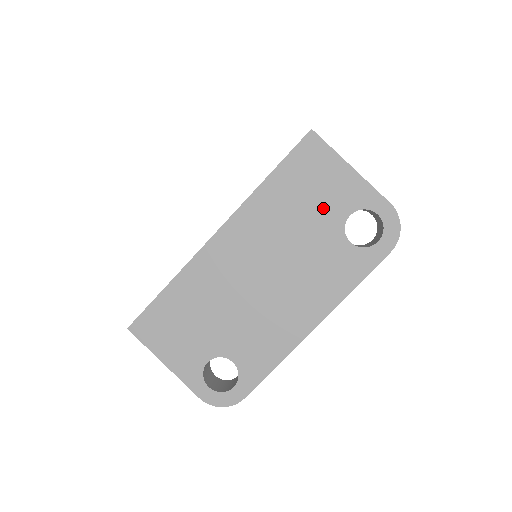
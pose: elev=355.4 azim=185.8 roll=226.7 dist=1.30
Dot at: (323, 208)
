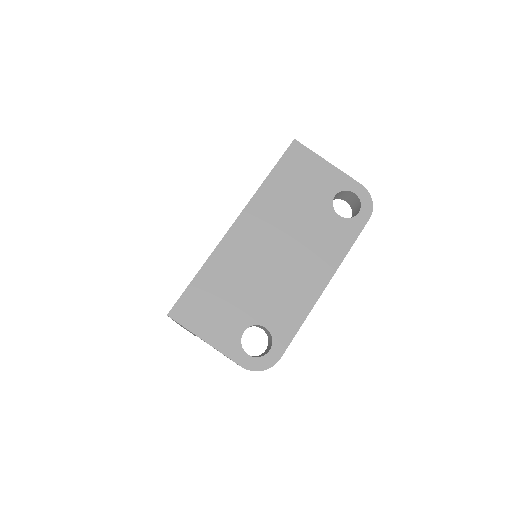
Dot at: (314, 193)
